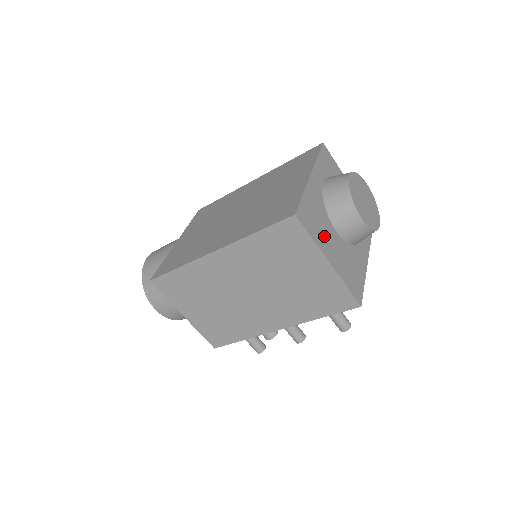
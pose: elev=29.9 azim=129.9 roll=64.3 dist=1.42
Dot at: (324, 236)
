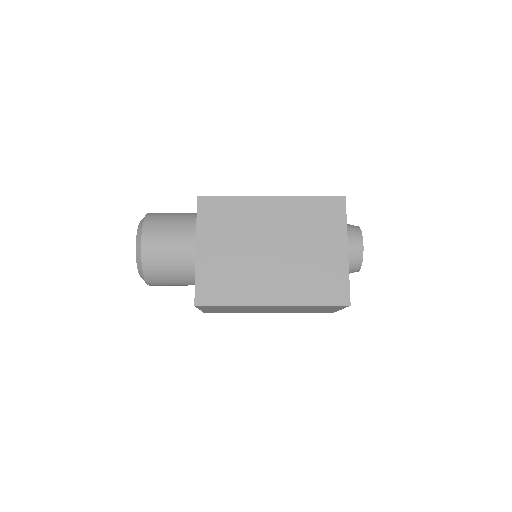
Dot at: occluded
